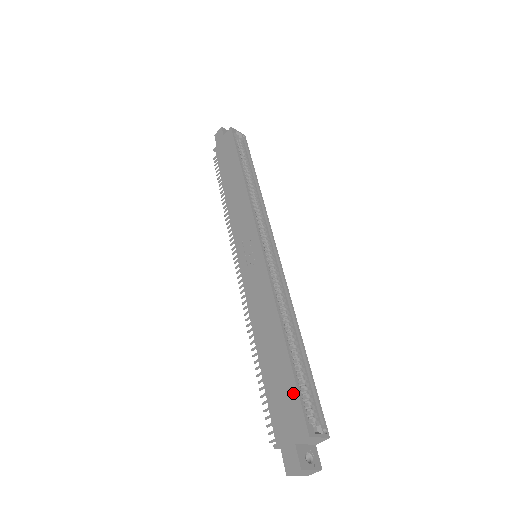
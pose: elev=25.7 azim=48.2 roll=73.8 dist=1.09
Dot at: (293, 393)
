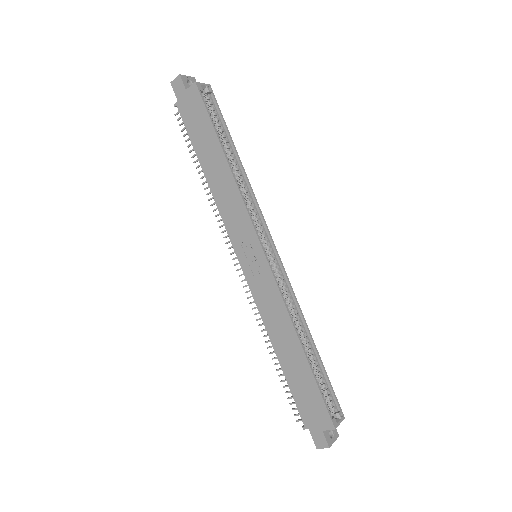
Dot at: (317, 397)
